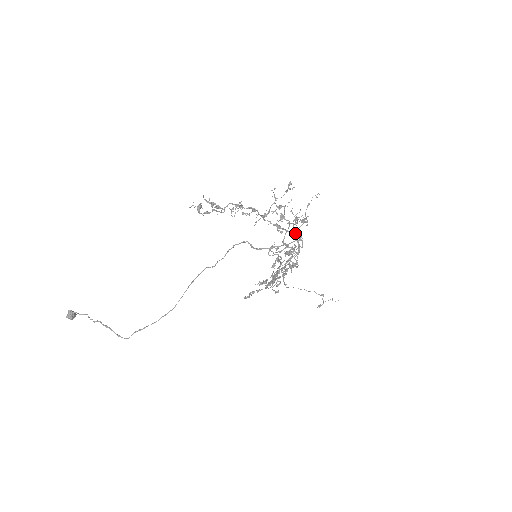
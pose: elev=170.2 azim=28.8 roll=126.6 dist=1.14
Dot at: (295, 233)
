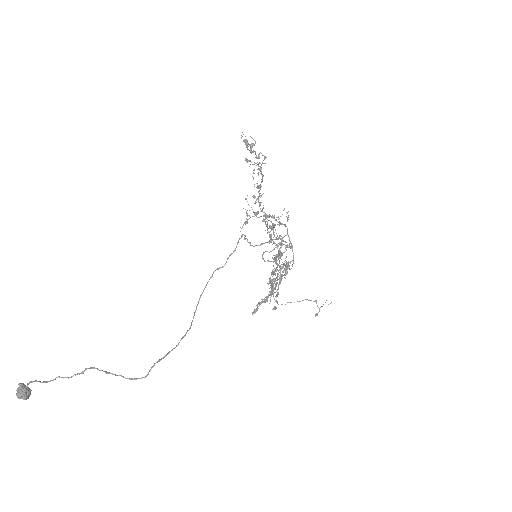
Dot at: (285, 225)
